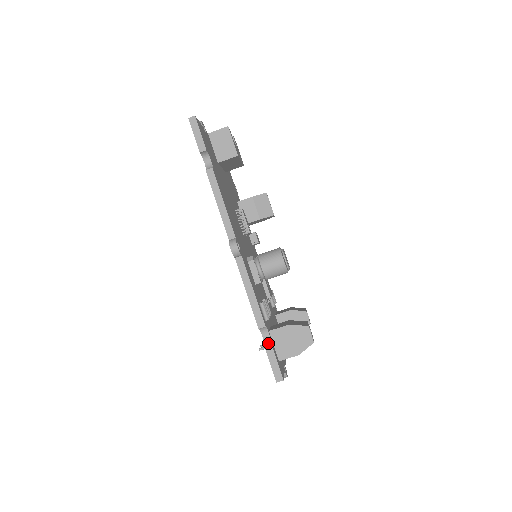
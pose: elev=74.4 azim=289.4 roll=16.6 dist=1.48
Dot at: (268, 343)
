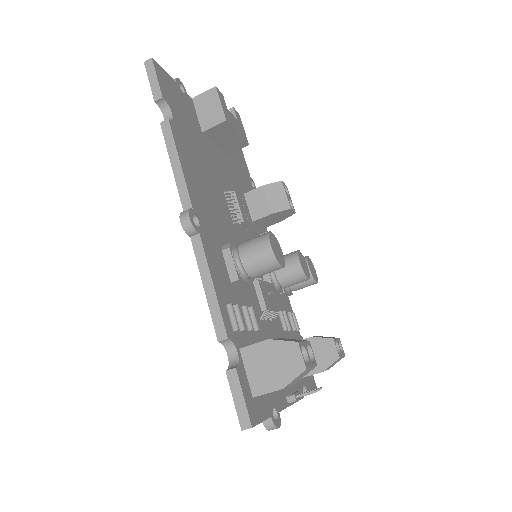
Dot at: (233, 366)
